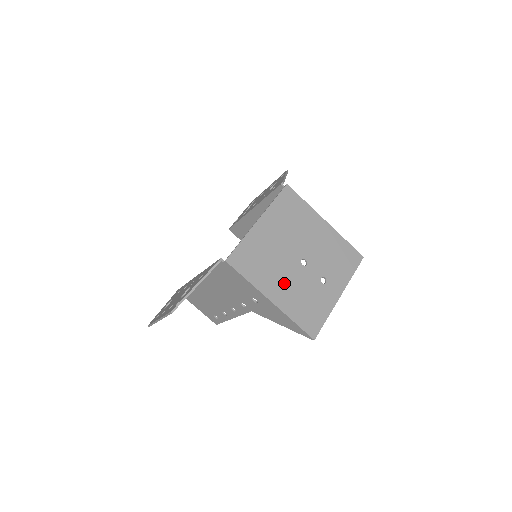
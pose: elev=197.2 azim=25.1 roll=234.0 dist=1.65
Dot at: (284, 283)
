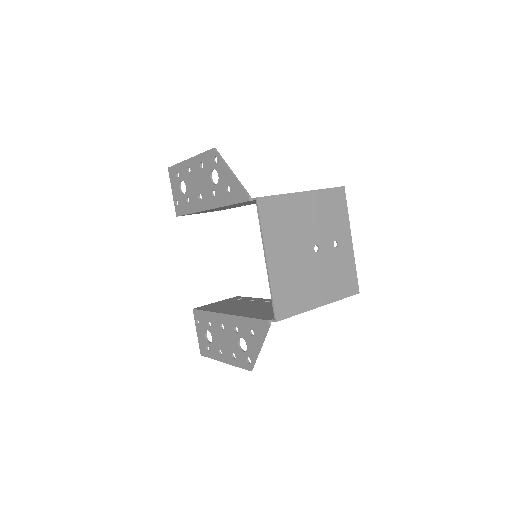
Dot at: (318, 282)
